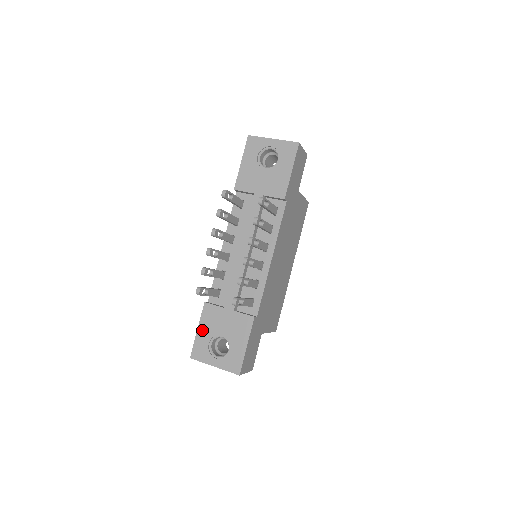
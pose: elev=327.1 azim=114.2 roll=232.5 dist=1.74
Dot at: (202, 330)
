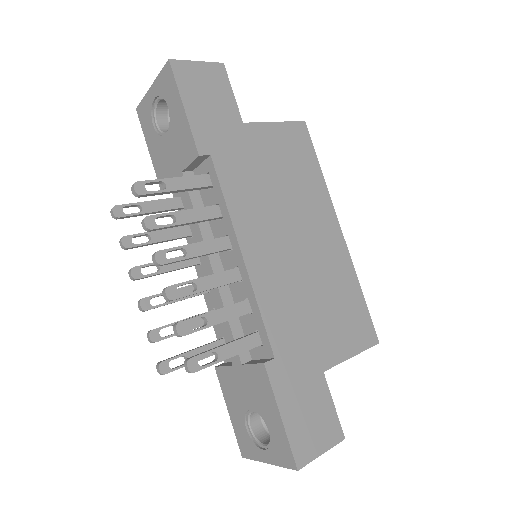
Dot at: (231, 410)
